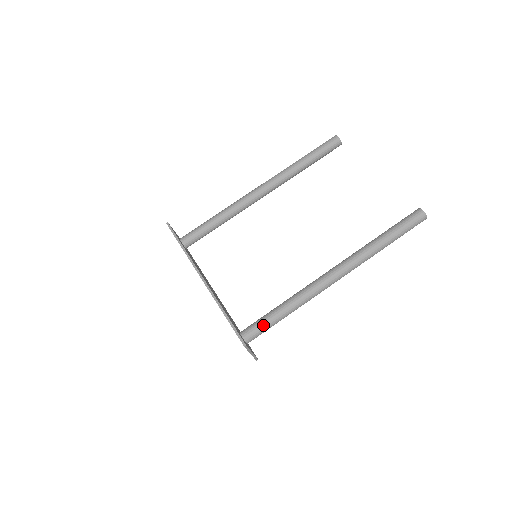
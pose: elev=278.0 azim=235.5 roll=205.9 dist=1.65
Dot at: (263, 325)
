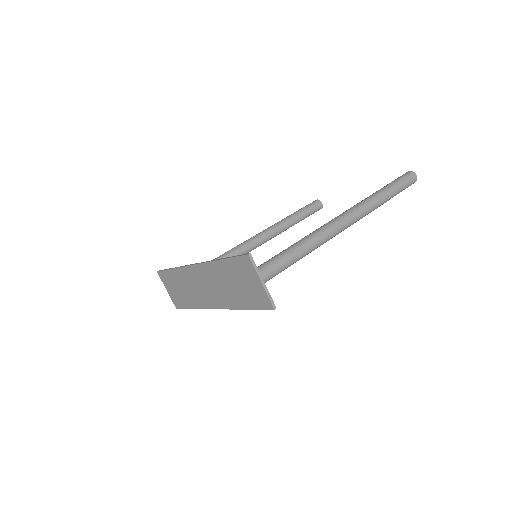
Dot at: (271, 261)
